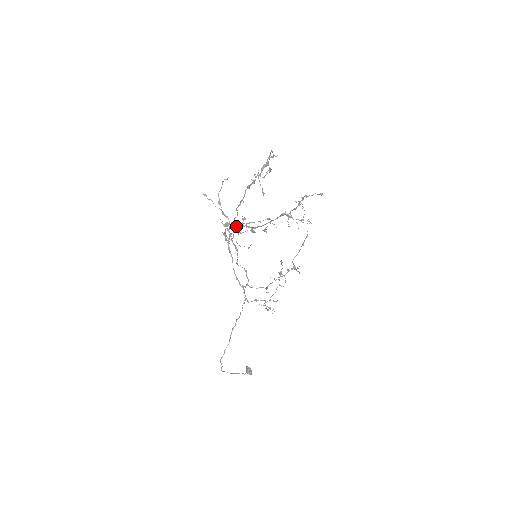
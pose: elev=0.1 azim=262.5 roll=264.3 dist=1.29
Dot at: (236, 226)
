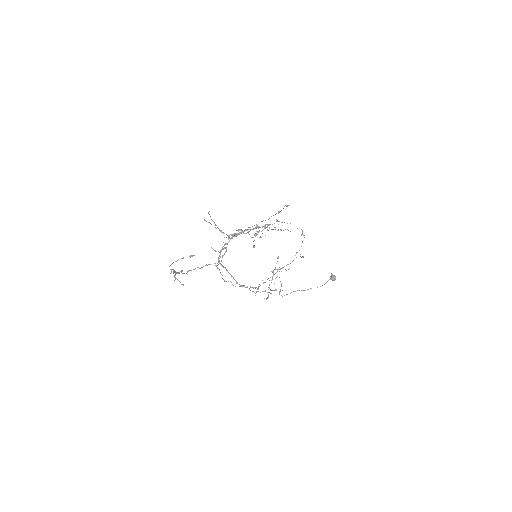
Dot at: (235, 236)
